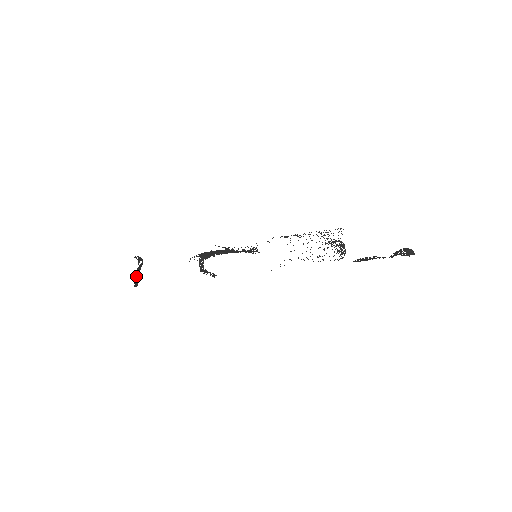
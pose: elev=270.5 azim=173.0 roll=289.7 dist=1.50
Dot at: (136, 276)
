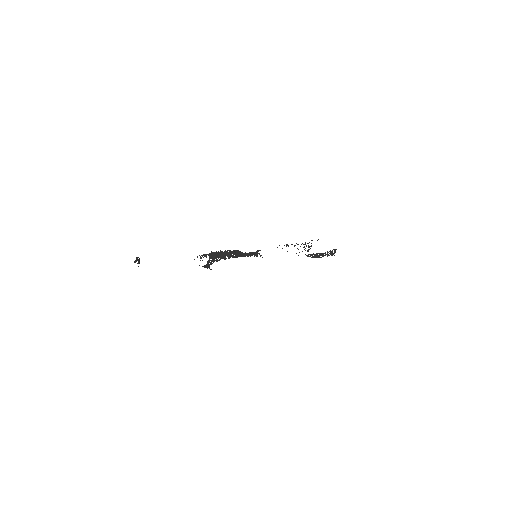
Dot at: occluded
